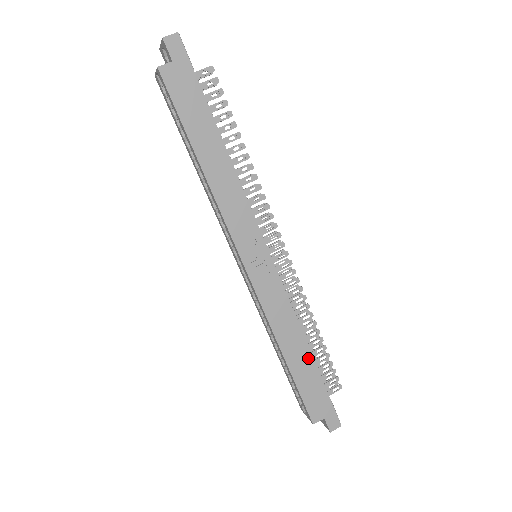
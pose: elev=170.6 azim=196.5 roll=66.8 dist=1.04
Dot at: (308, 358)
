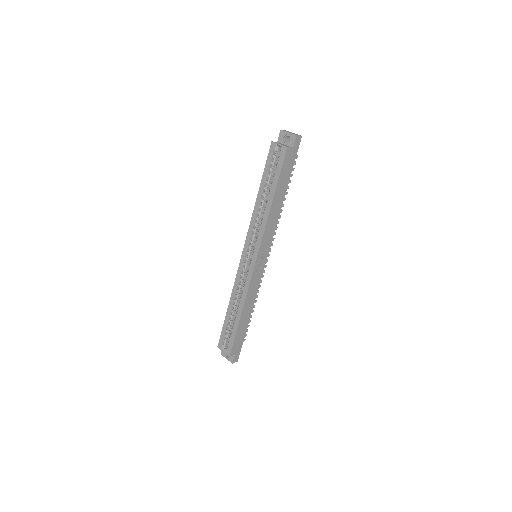
Dot at: (248, 320)
